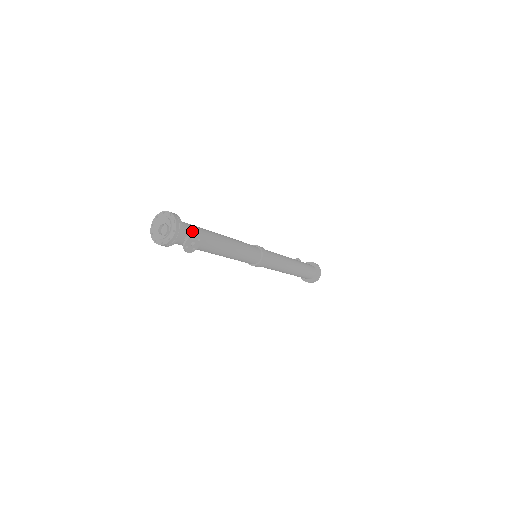
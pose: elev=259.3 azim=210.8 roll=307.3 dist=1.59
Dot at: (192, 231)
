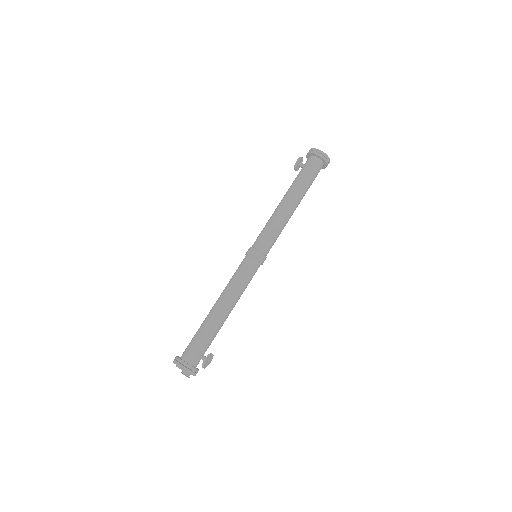
Dot at: (200, 351)
